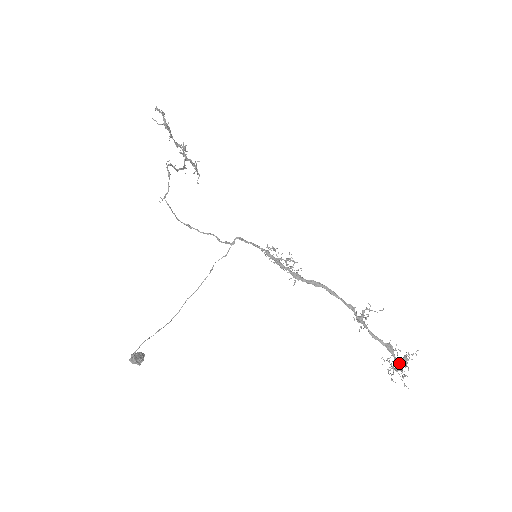
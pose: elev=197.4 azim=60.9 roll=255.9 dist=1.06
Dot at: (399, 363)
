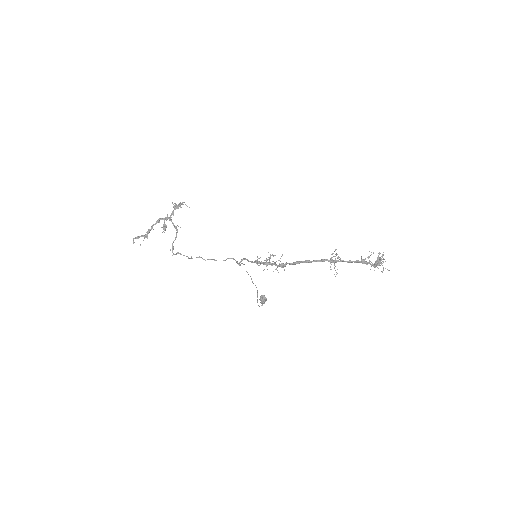
Dot at: (375, 267)
